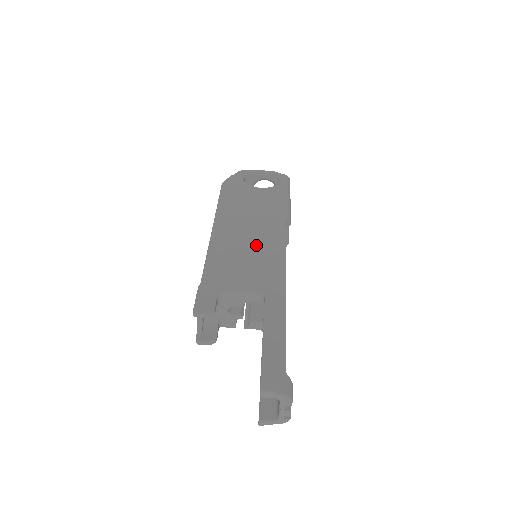
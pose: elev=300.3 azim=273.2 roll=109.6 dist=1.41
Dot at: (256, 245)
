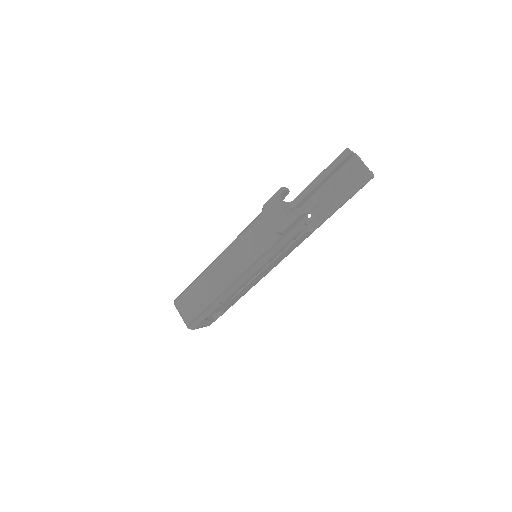
Dot at: occluded
